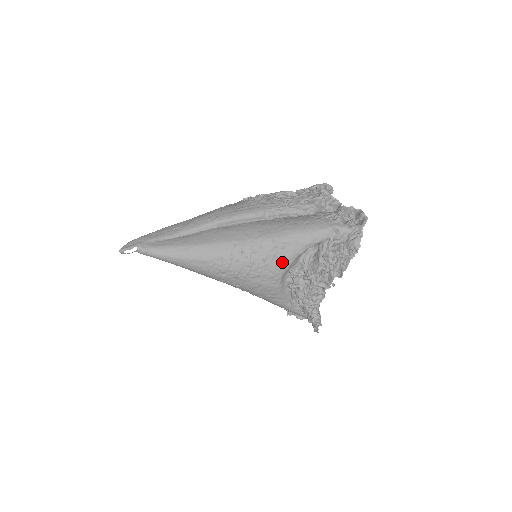
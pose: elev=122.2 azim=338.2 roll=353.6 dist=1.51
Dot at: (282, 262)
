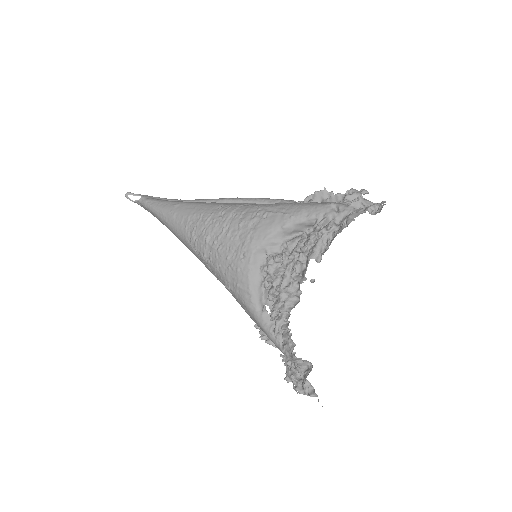
Dot at: (258, 232)
